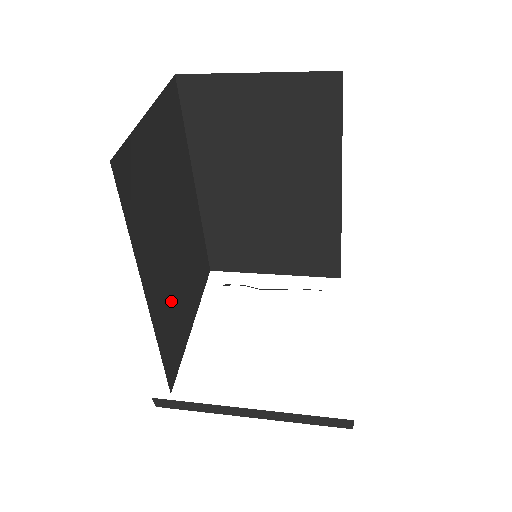
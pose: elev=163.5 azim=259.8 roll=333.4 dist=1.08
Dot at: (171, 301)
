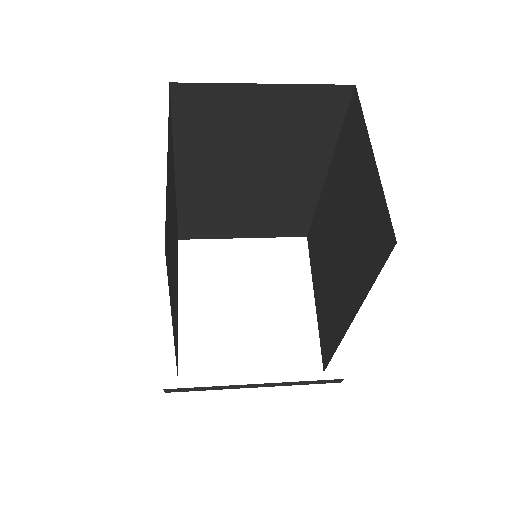
Dot at: occluded
